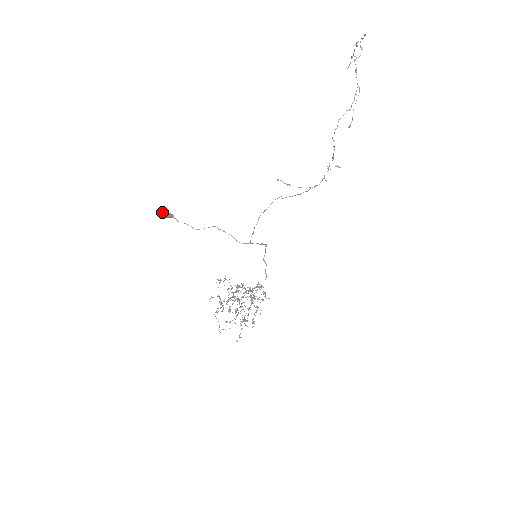
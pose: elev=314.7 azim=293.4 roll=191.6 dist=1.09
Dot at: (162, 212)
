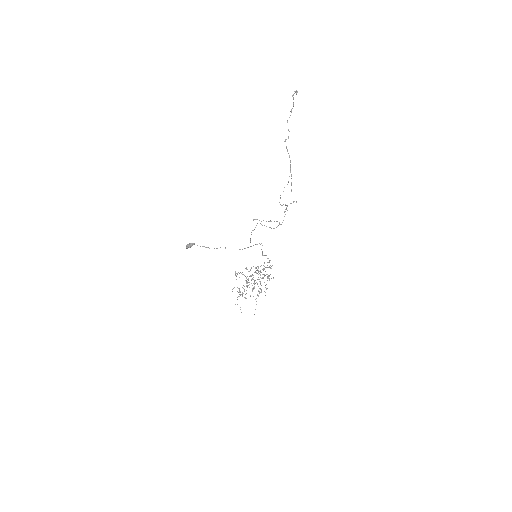
Dot at: (186, 245)
